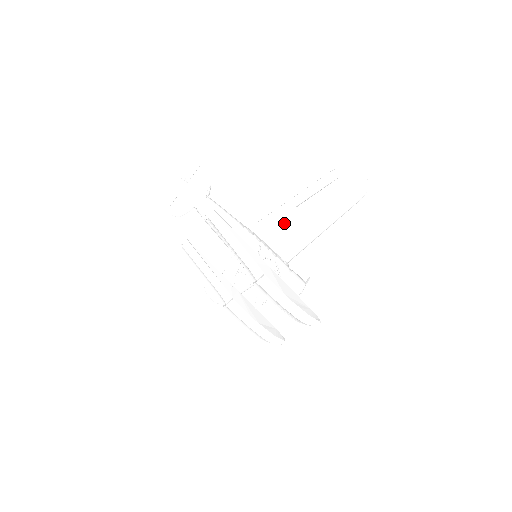
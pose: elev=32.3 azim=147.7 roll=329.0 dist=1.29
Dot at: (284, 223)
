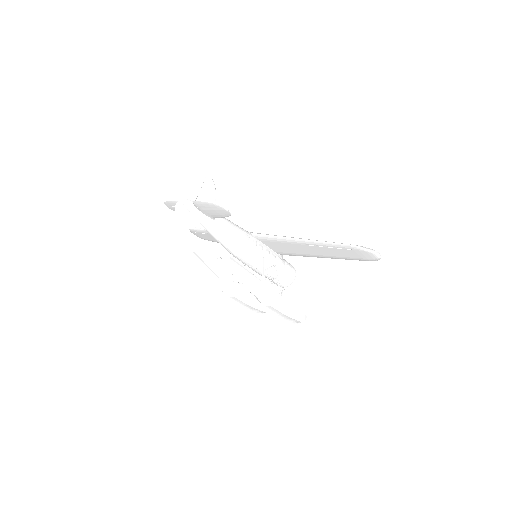
Dot at: (290, 246)
